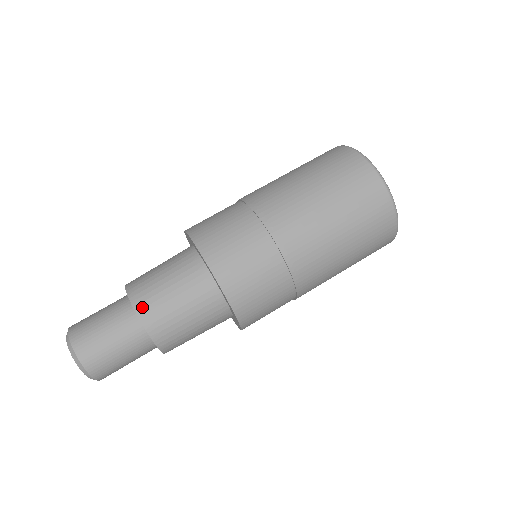
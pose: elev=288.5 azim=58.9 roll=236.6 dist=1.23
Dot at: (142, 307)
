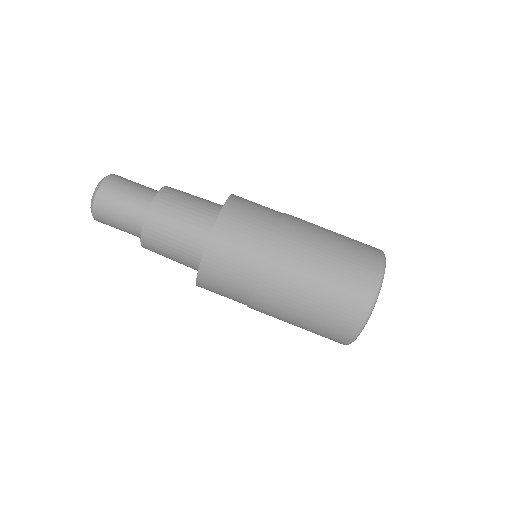
Dot at: (160, 201)
